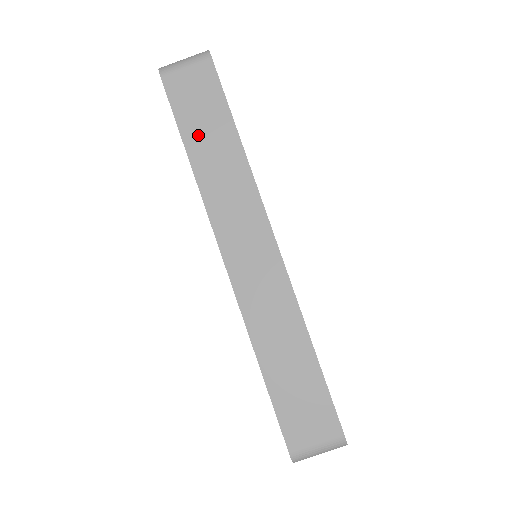
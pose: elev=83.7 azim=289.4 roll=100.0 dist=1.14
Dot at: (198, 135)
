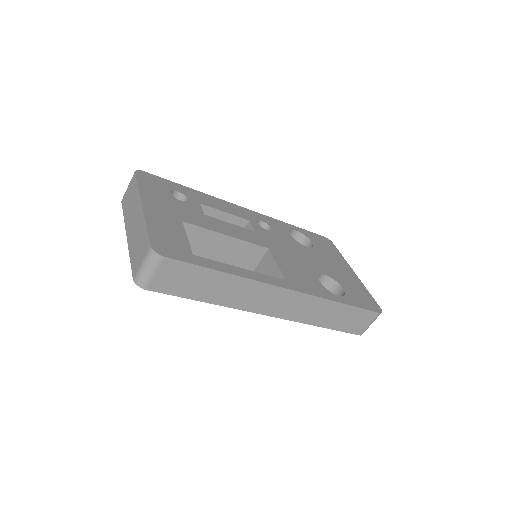
Dot at: (201, 291)
